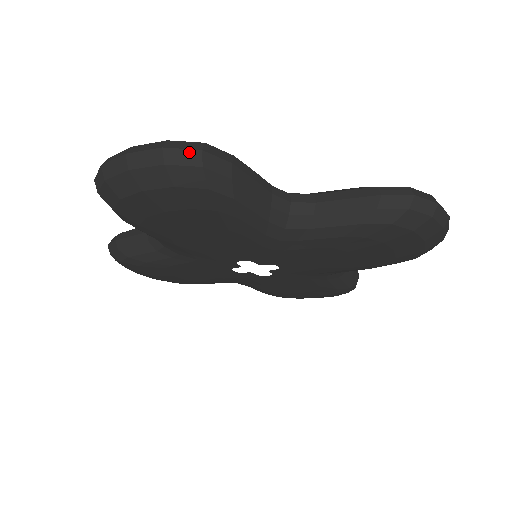
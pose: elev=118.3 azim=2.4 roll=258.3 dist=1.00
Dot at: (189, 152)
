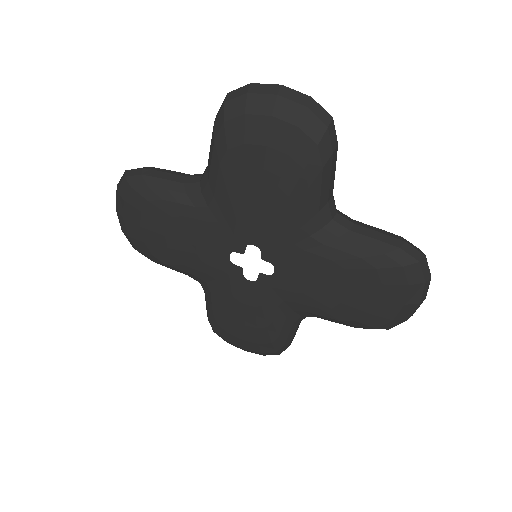
Dot at: (123, 176)
